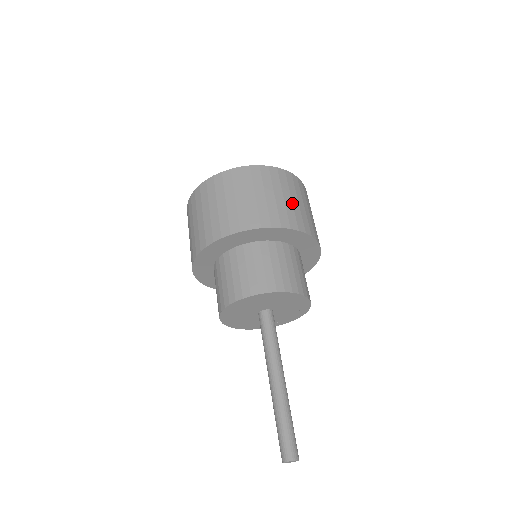
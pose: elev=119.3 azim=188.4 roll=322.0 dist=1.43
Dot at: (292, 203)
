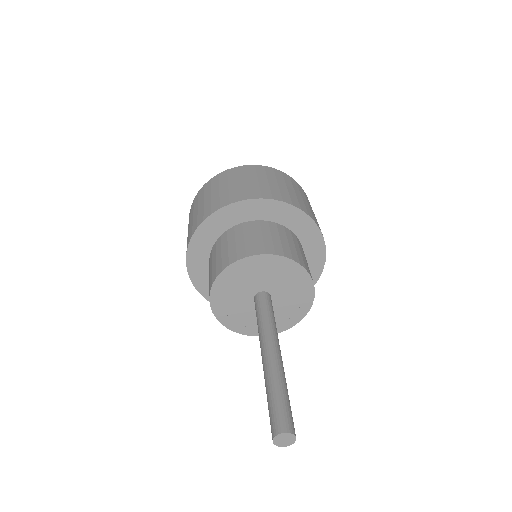
Dot at: (295, 194)
